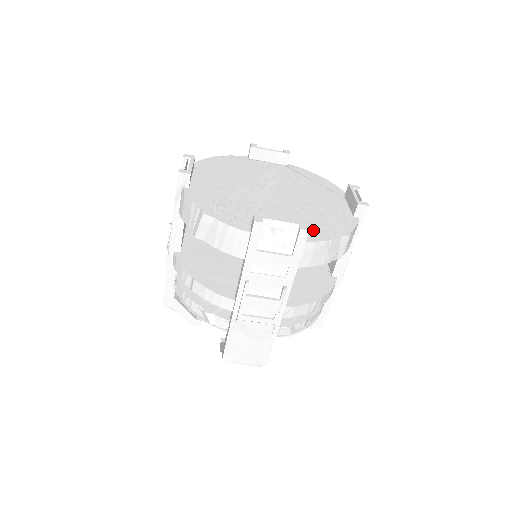
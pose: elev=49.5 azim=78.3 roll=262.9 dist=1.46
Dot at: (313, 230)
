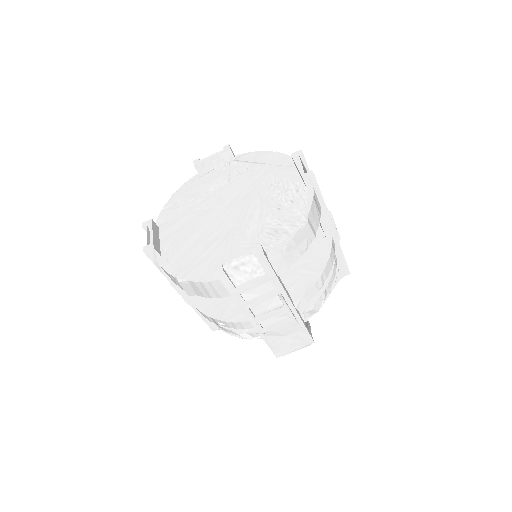
Dot at: (273, 237)
